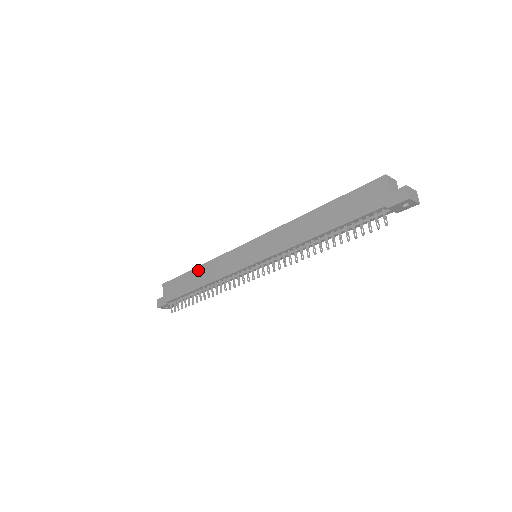
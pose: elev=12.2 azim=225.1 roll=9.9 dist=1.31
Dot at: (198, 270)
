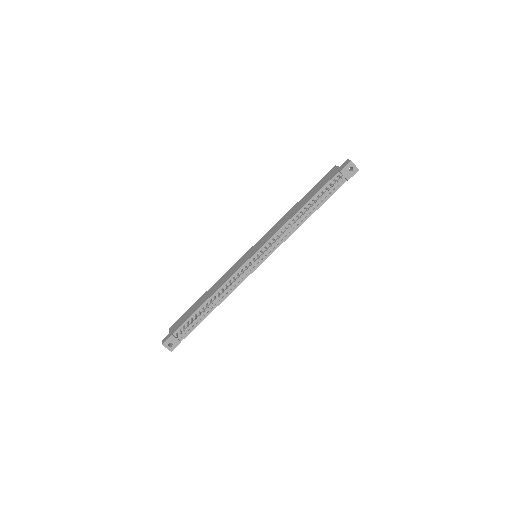
Dot at: (206, 293)
